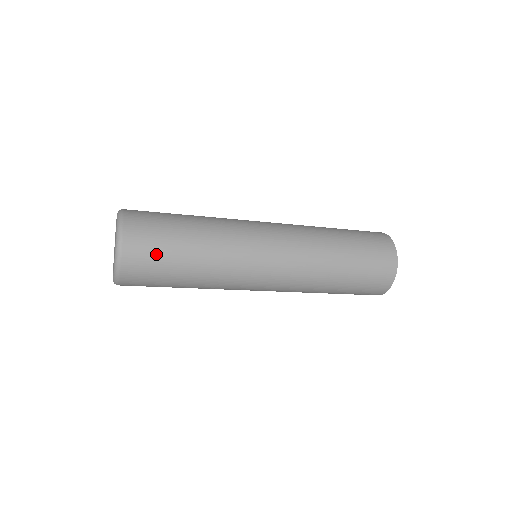
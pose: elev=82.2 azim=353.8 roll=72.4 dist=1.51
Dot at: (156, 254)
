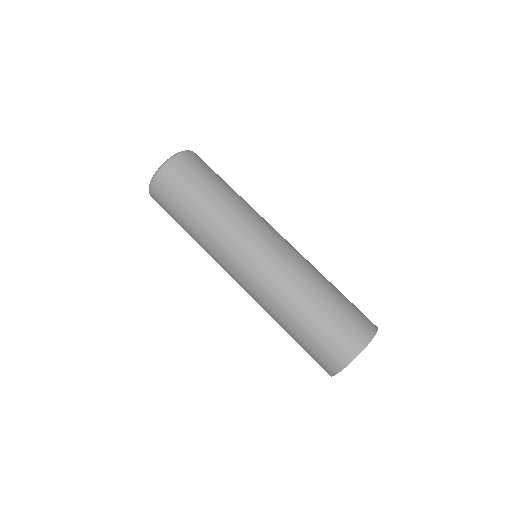
Dot at: (172, 199)
